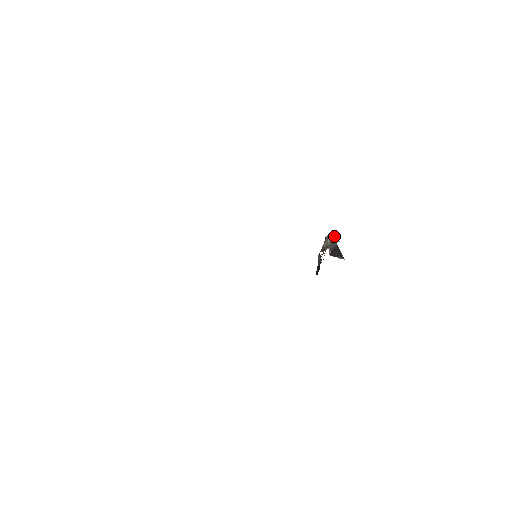
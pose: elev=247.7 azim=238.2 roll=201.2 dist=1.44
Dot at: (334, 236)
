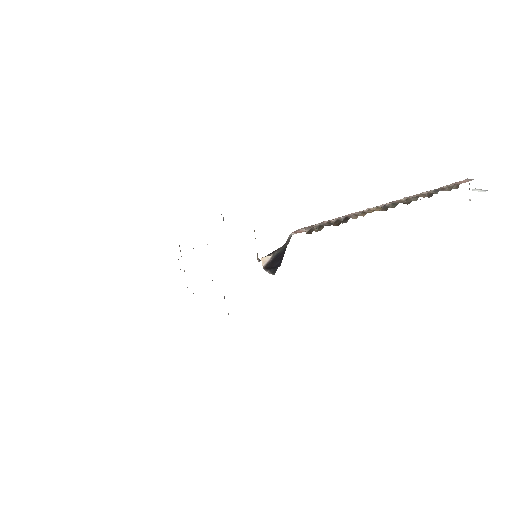
Dot at: (366, 212)
